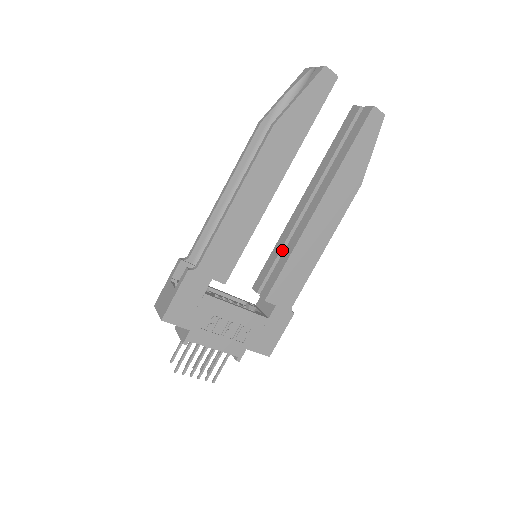
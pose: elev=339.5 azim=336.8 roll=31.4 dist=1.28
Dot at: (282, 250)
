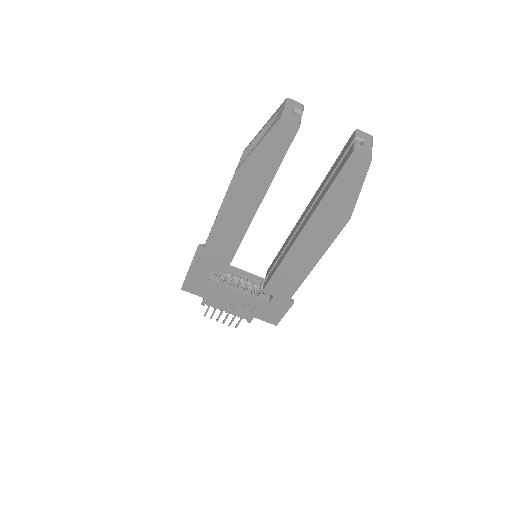
Dot at: occluded
